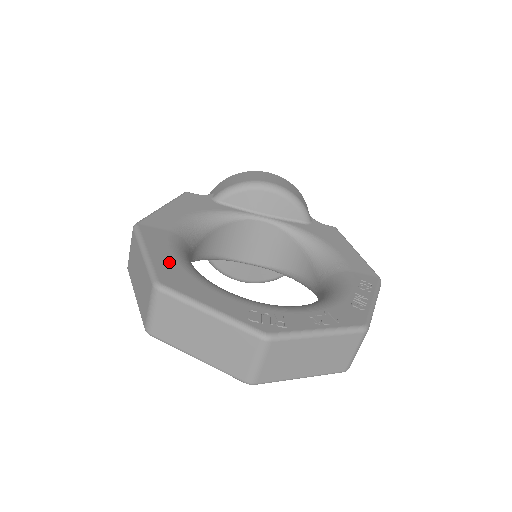
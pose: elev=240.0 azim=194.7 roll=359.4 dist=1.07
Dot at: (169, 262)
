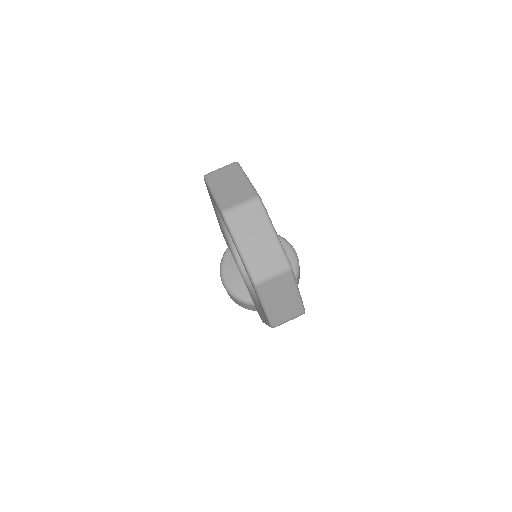
Dot at: occluded
